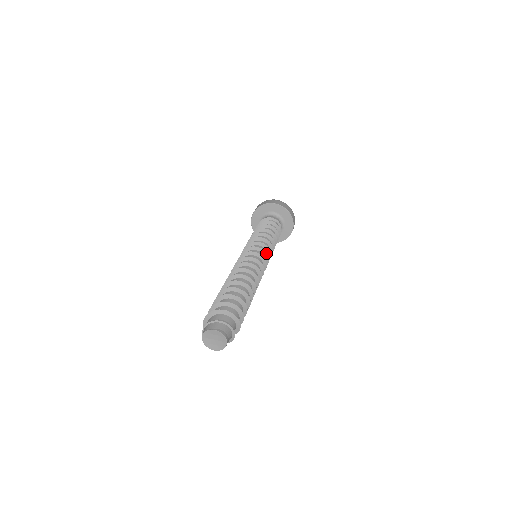
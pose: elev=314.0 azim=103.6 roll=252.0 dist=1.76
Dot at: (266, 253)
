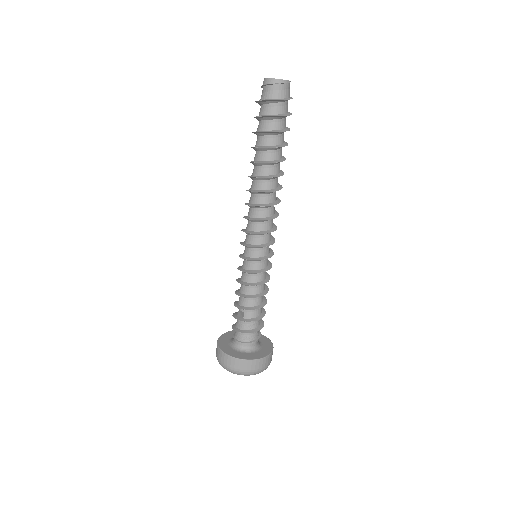
Dot at: occluded
